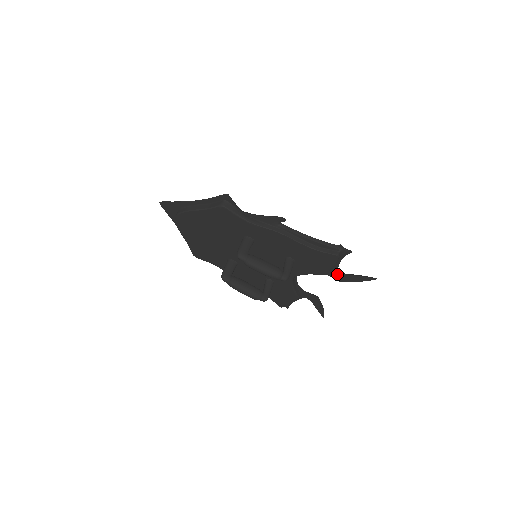
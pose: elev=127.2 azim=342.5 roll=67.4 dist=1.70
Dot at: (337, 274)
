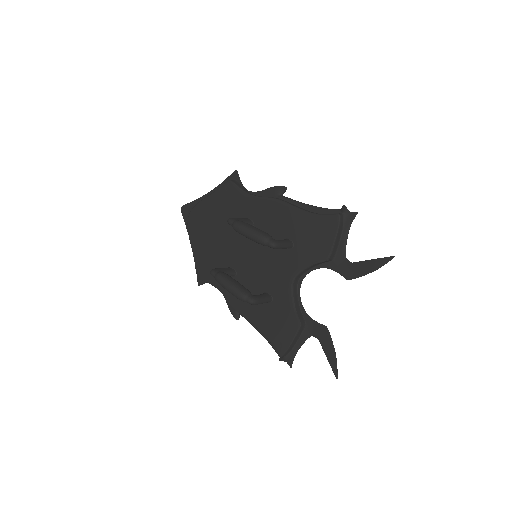
Dot at: (345, 266)
